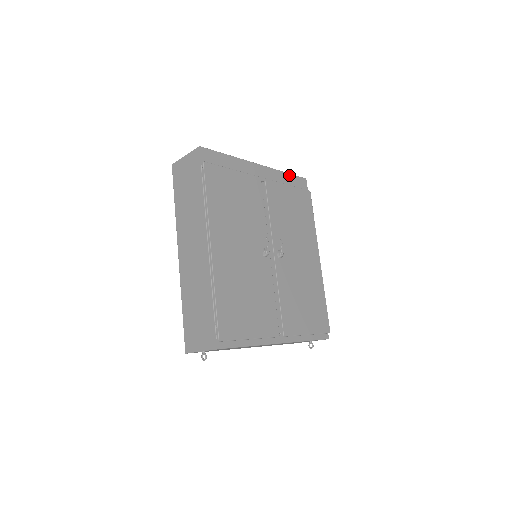
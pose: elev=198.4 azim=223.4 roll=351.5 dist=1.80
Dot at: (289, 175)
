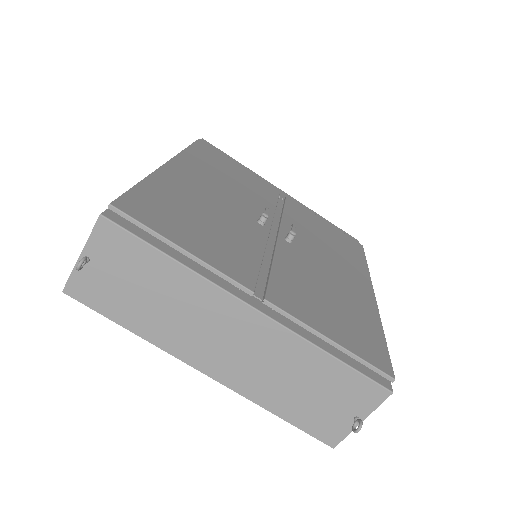
Dot at: (329, 222)
